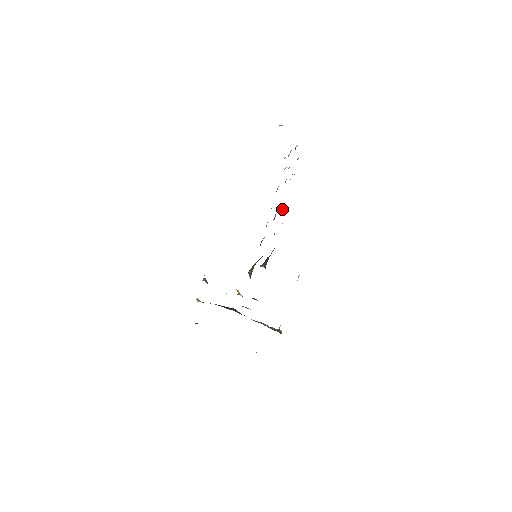
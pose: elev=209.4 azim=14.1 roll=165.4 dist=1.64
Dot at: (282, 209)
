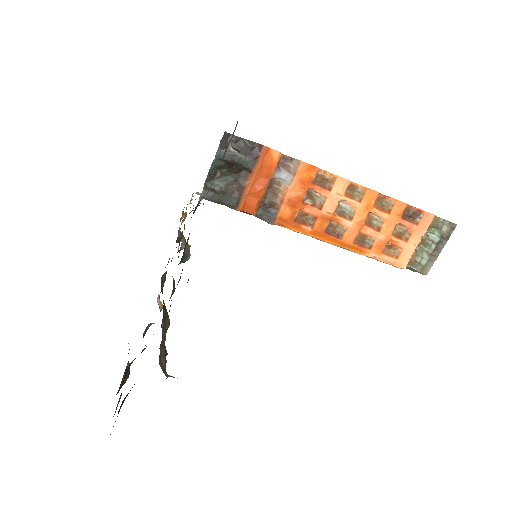
Dot at: (323, 184)
